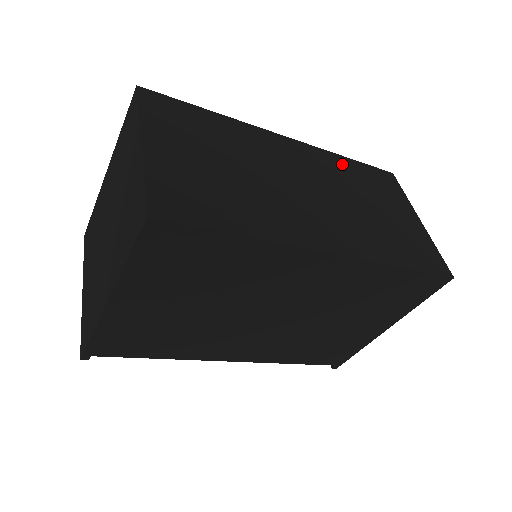
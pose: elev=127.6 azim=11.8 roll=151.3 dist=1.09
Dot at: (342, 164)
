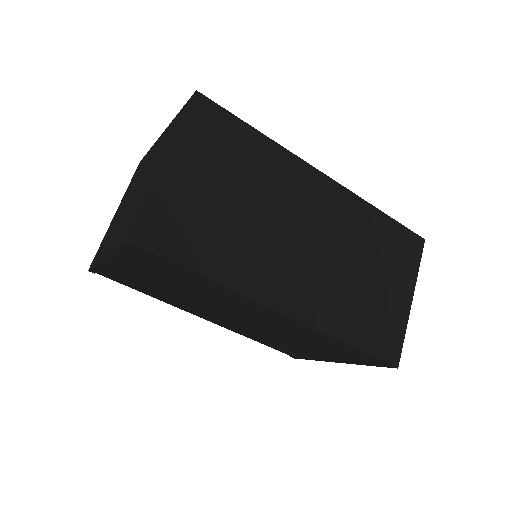
Dot at: (369, 218)
